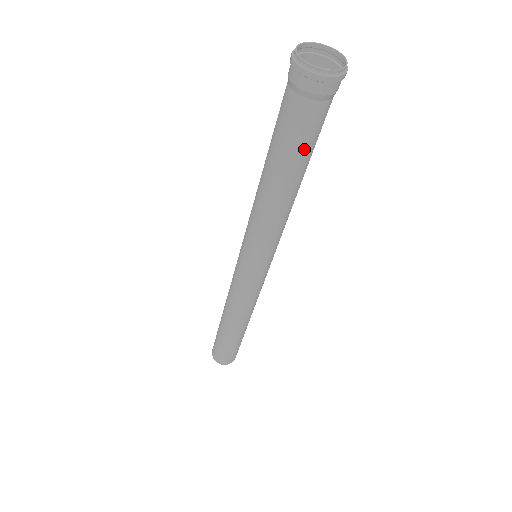
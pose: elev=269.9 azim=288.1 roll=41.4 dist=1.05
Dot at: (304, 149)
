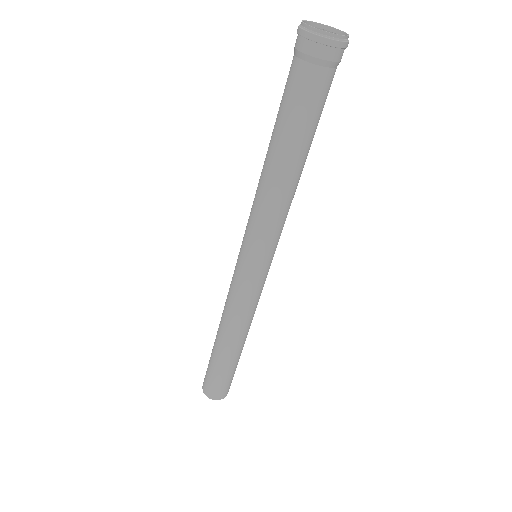
Dot at: (306, 120)
